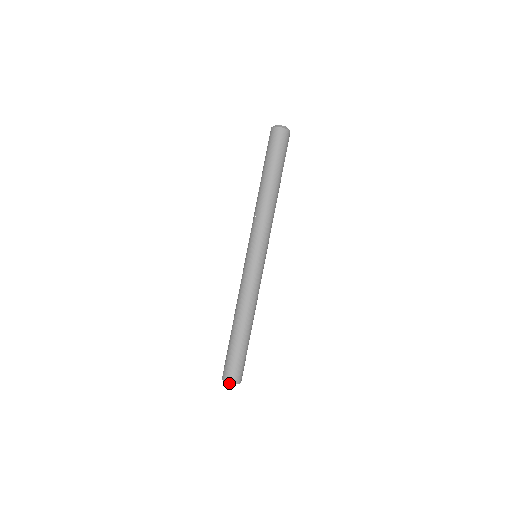
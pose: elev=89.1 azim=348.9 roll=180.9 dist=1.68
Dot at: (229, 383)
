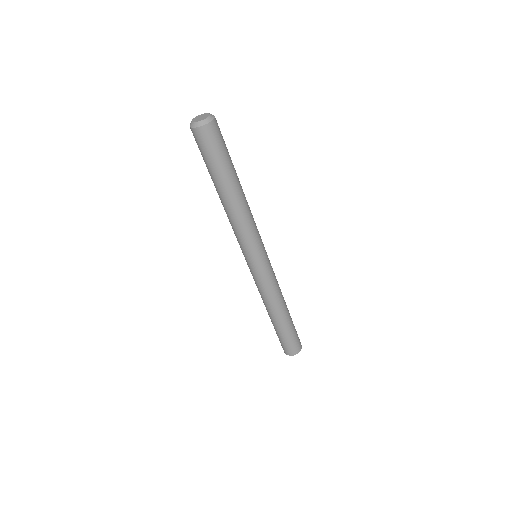
Dot at: (295, 353)
